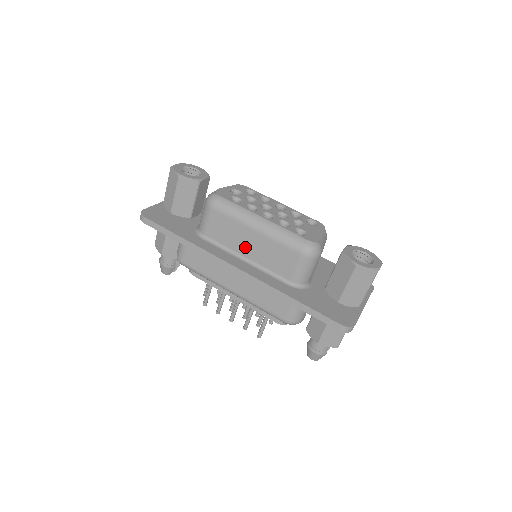
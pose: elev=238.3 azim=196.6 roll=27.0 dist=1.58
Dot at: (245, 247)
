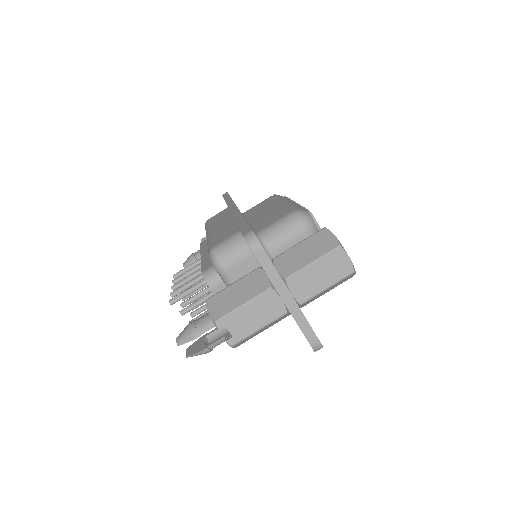
Dot at: (259, 215)
